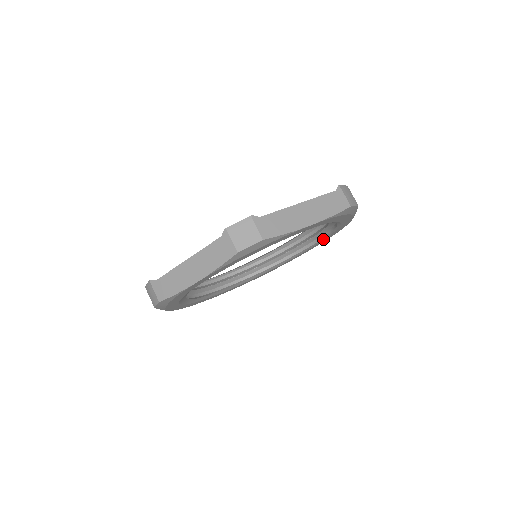
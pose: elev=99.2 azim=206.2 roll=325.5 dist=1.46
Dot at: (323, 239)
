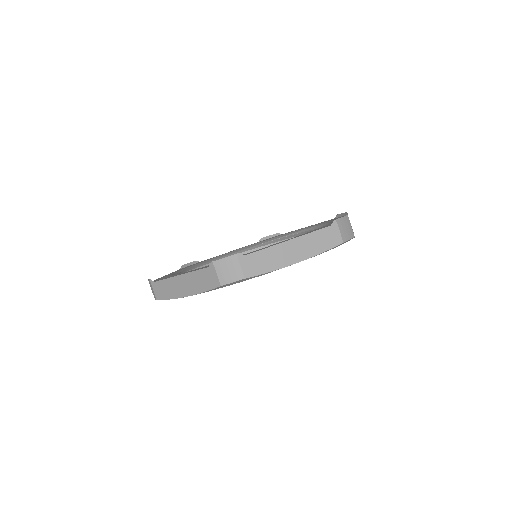
Dot at: occluded
